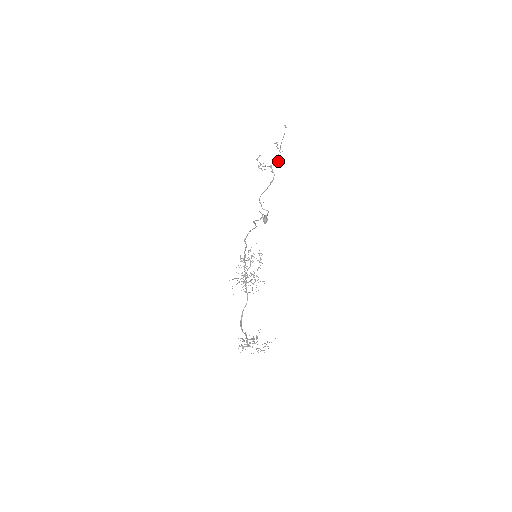
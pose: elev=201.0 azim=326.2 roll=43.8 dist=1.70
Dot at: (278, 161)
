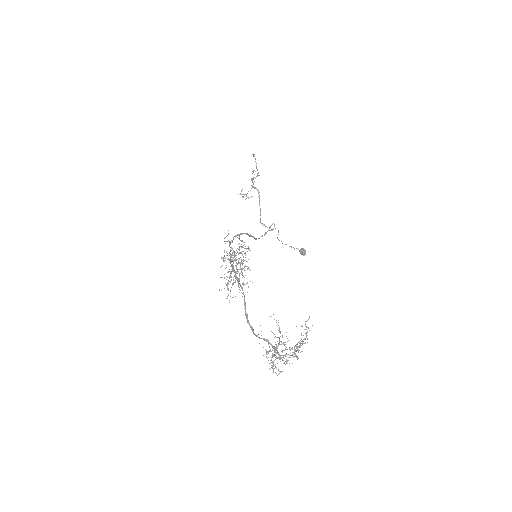
Dot at: occluded
